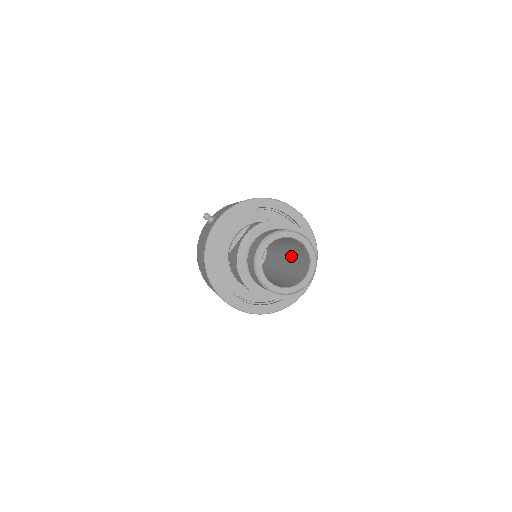
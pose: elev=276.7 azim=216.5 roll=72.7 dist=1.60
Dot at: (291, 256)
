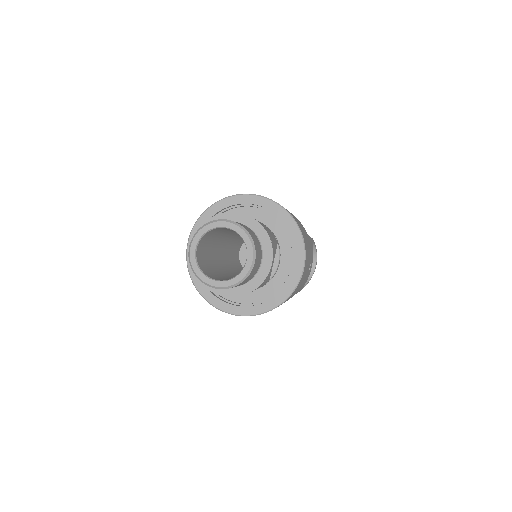
Dot at: occluded
